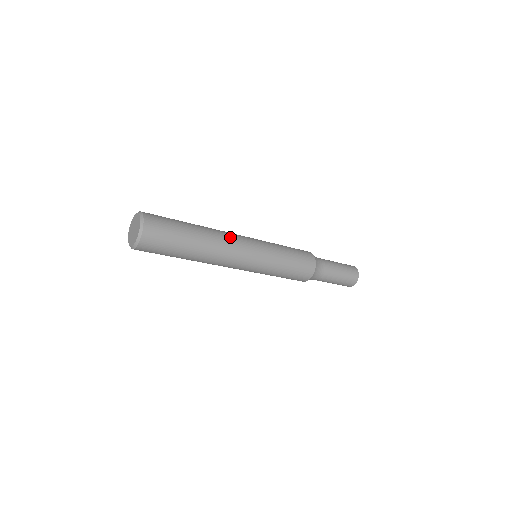
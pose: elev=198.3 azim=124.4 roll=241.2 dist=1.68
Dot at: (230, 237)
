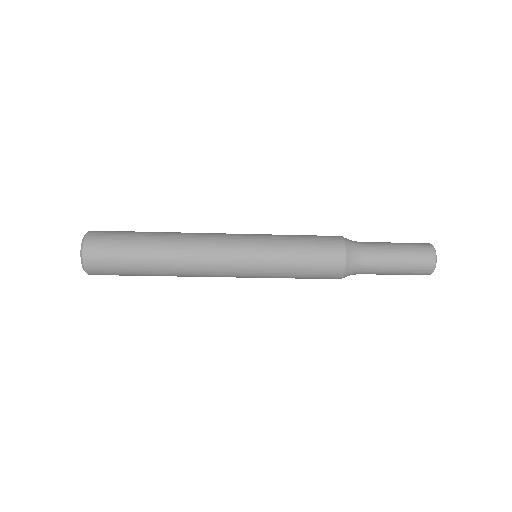
Dot at: (203, 239)
